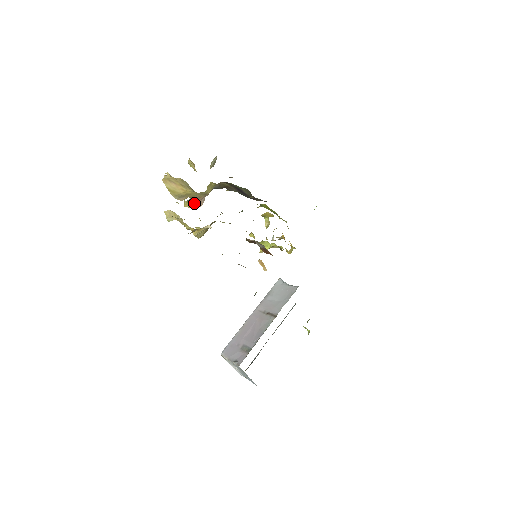
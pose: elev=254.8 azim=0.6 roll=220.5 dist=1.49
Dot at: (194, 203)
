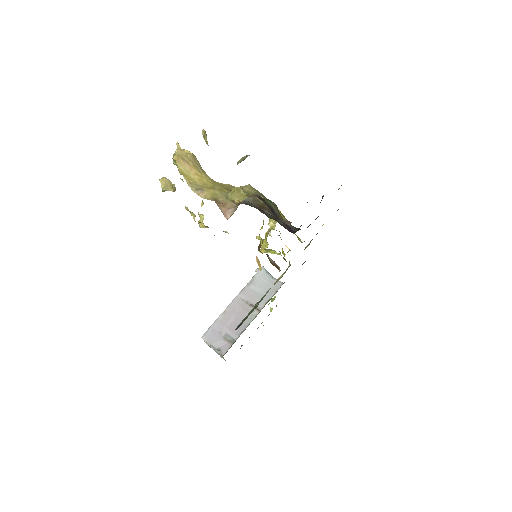
Dot at: occluded
